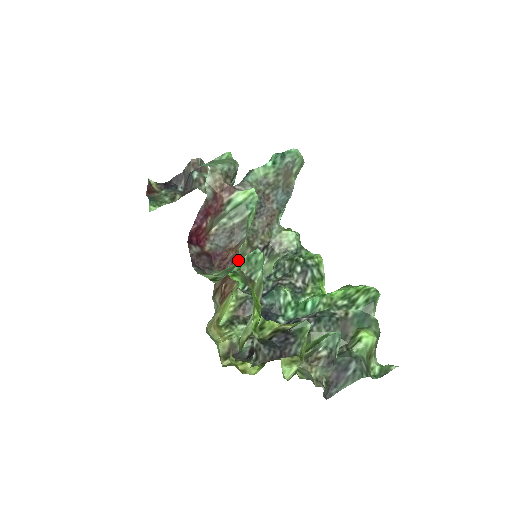
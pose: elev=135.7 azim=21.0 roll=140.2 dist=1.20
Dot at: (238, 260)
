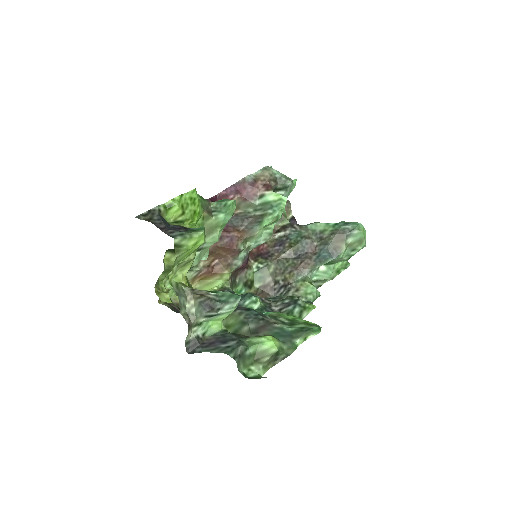
Dot at: (238, 244)
